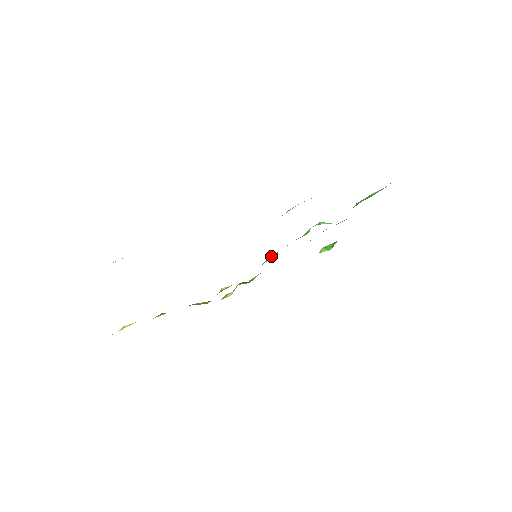
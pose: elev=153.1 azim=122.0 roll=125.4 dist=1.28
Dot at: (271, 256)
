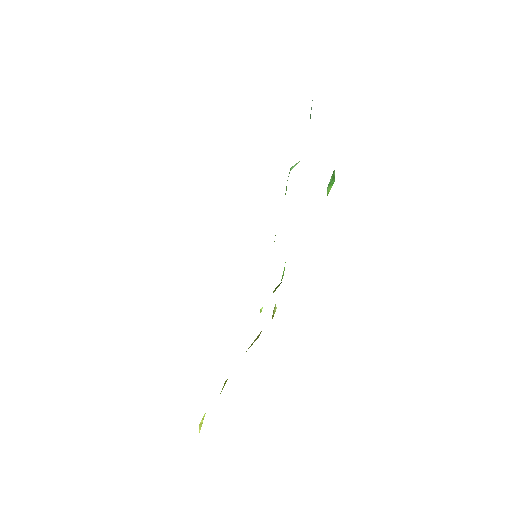
Dot at: occluded
